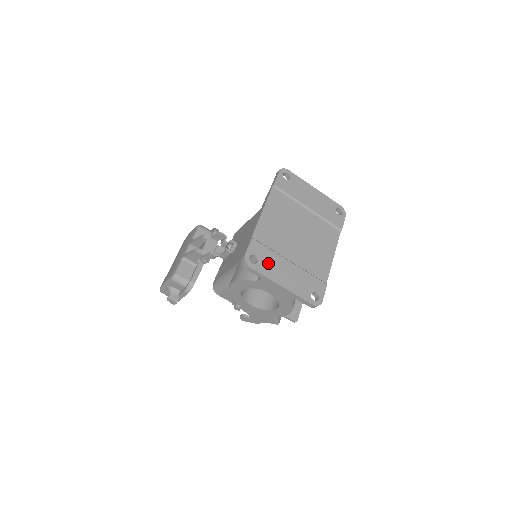
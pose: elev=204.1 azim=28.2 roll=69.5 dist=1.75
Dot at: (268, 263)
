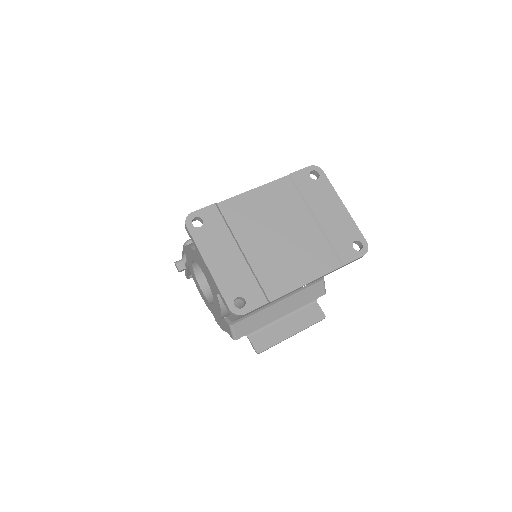
Dot at: (212, 235)
